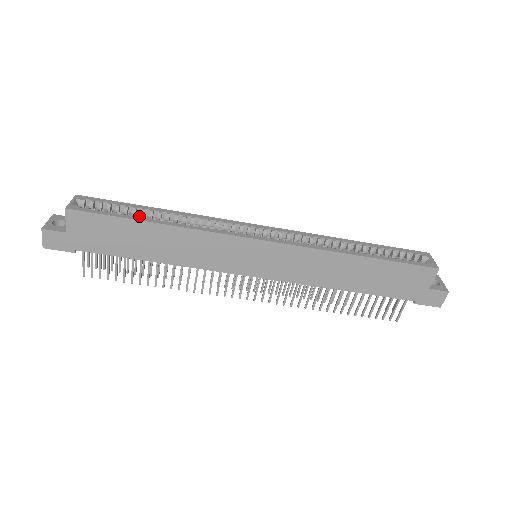
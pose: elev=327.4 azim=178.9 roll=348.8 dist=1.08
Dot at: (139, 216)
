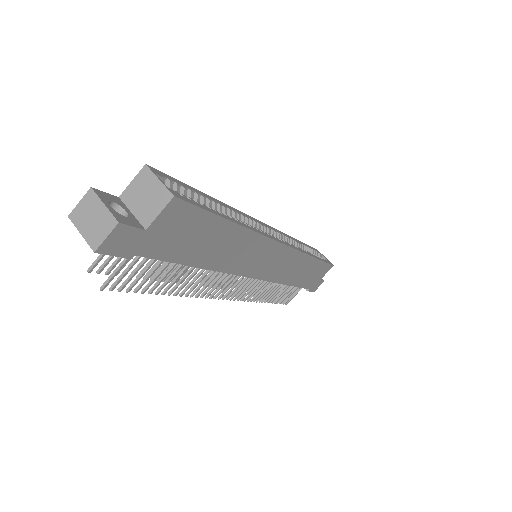
Dot at: occluded
